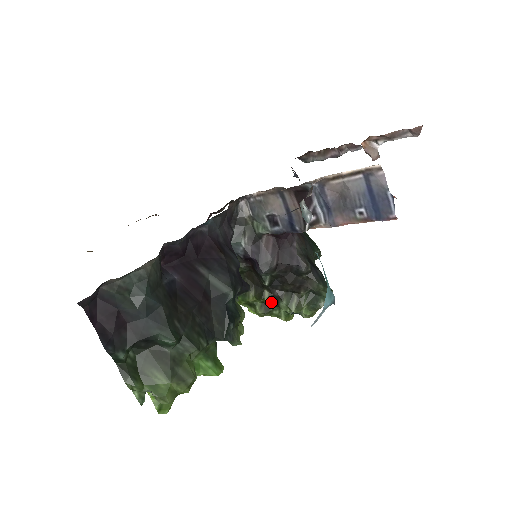
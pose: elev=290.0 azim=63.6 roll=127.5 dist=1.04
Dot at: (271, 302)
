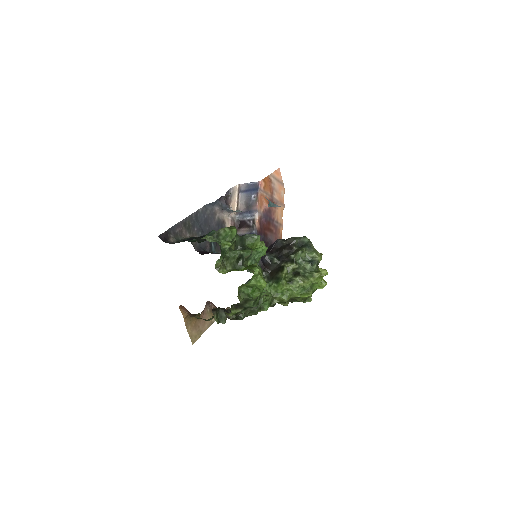
Dot at: (290, 264)
